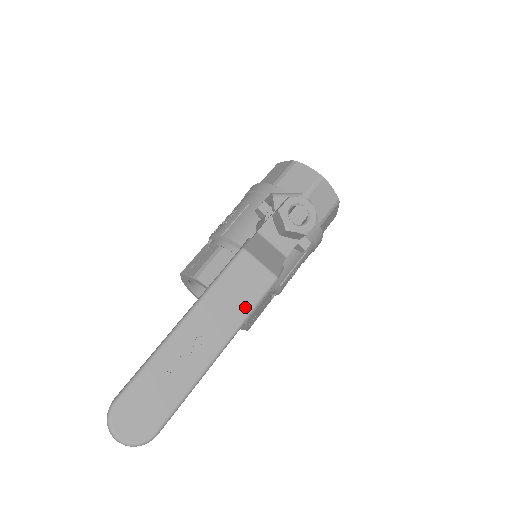
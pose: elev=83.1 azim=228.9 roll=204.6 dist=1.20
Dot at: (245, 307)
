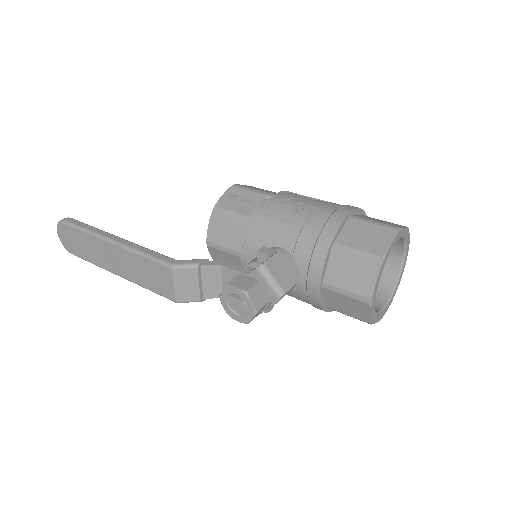
Dot at: (146, 284)
